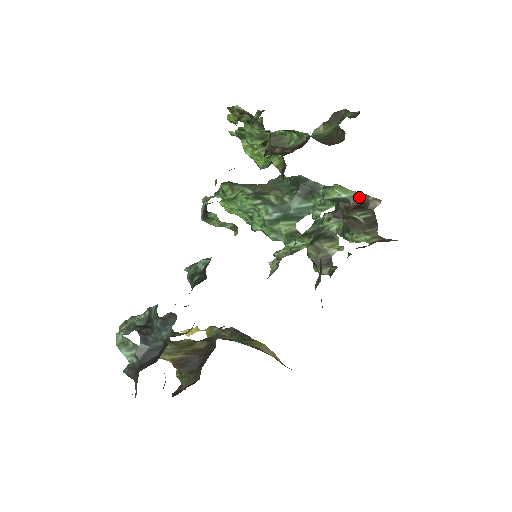
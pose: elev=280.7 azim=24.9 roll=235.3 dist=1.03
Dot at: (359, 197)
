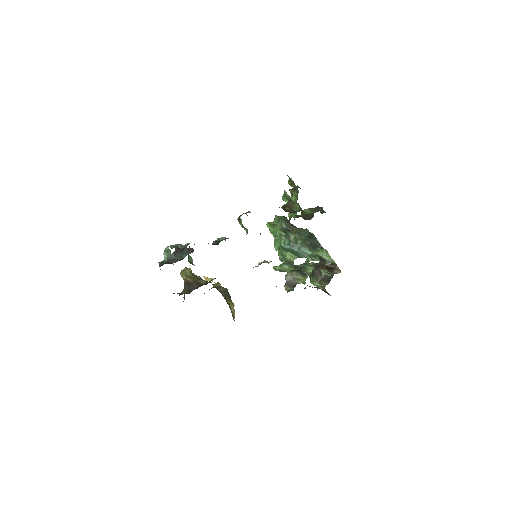
Dot at: (332, 263)
